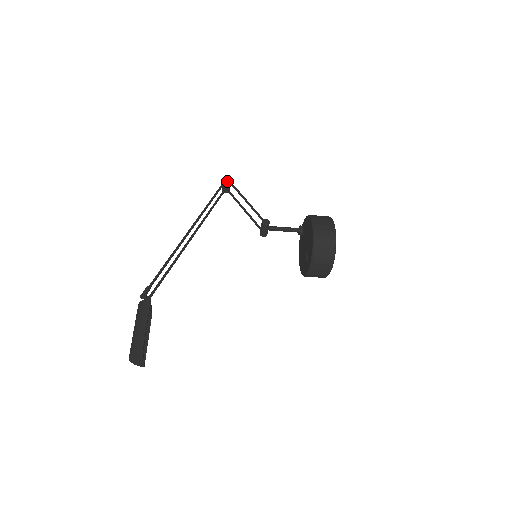
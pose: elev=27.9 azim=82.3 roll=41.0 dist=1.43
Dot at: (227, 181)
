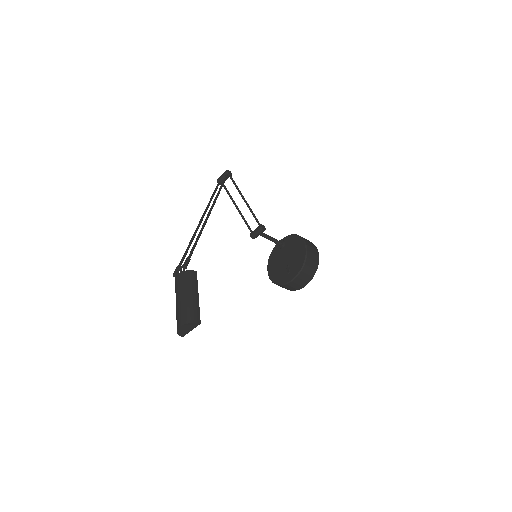
Dot at: (229, 175)
